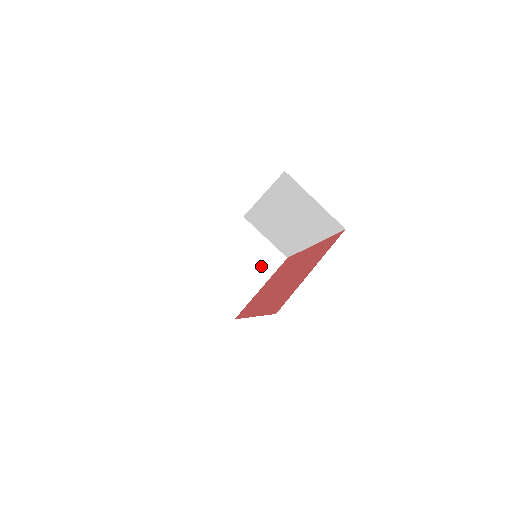
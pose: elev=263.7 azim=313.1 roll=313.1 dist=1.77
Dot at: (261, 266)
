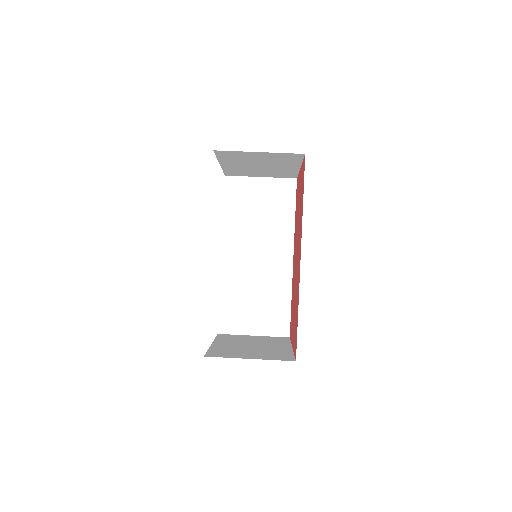
Dot at: (273, 343)
